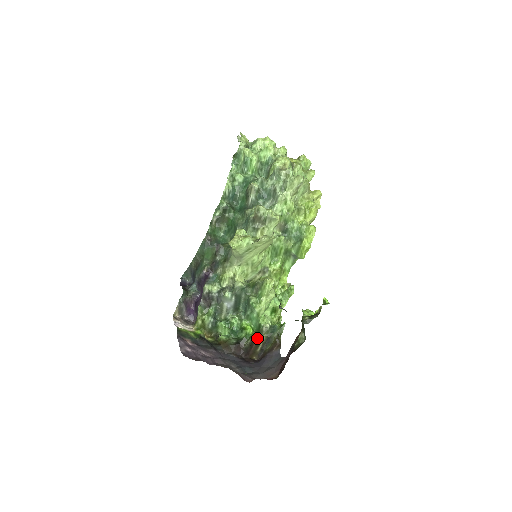
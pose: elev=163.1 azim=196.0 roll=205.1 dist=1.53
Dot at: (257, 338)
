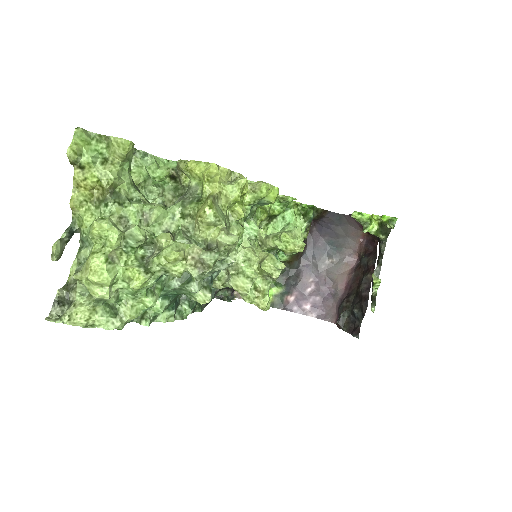
Dot at: occluded
